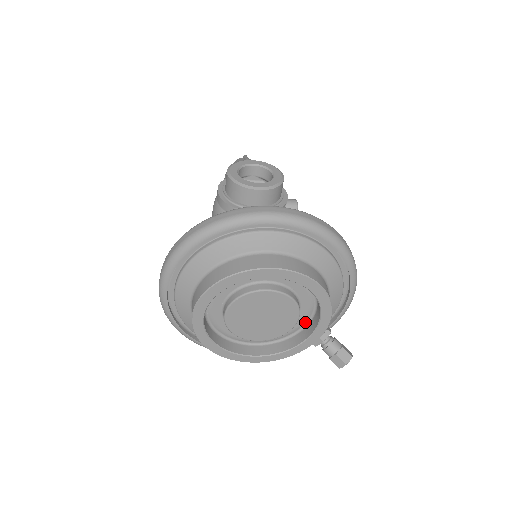
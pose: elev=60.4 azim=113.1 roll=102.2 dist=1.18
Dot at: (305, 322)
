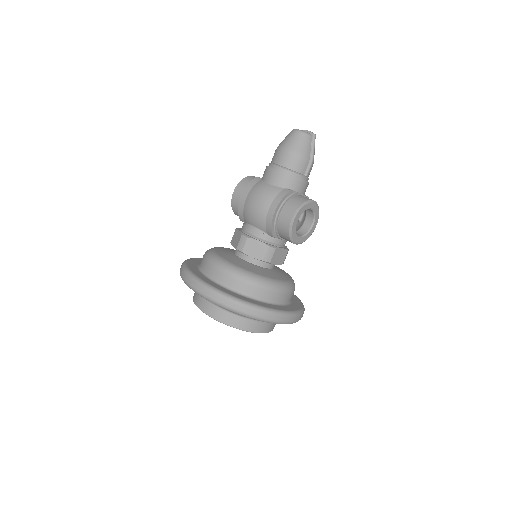
Dot at: occluded
